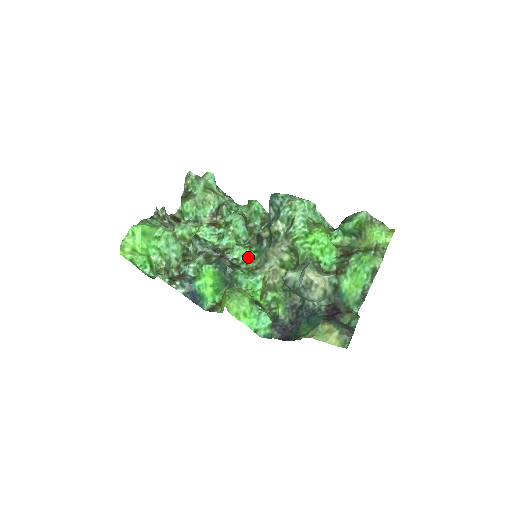
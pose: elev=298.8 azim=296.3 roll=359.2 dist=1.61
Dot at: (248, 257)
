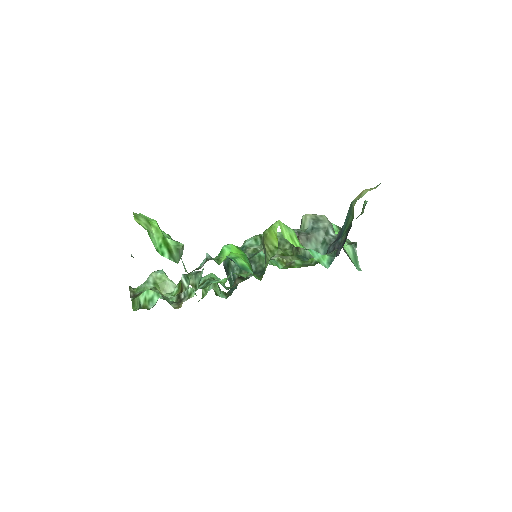
Dot at: (247, 275)
